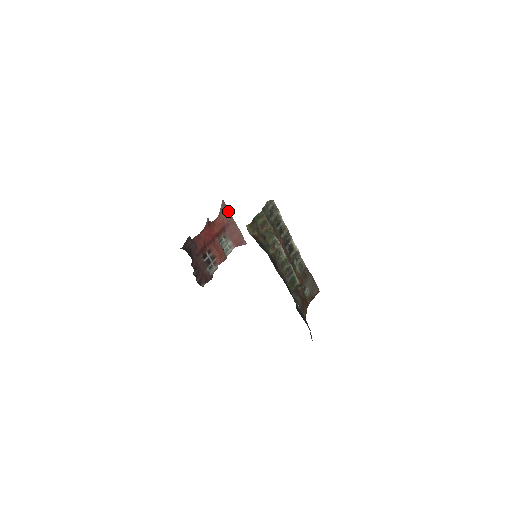
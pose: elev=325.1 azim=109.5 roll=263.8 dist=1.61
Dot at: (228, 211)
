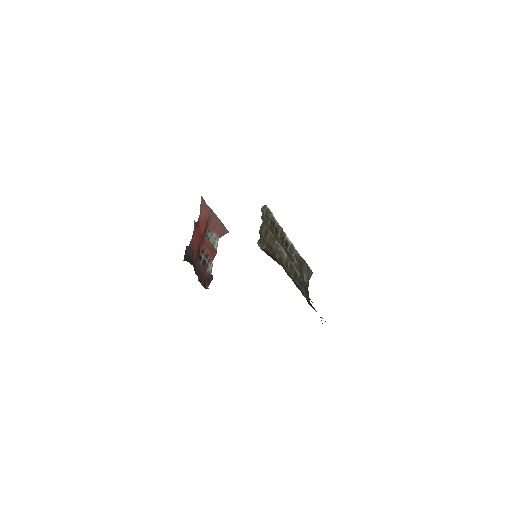
Dot at: (207, 206)
